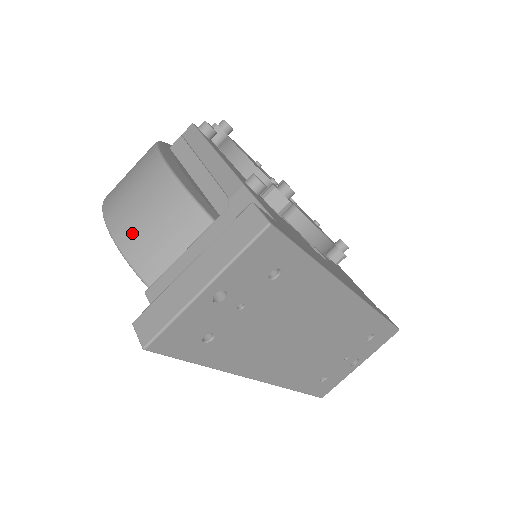
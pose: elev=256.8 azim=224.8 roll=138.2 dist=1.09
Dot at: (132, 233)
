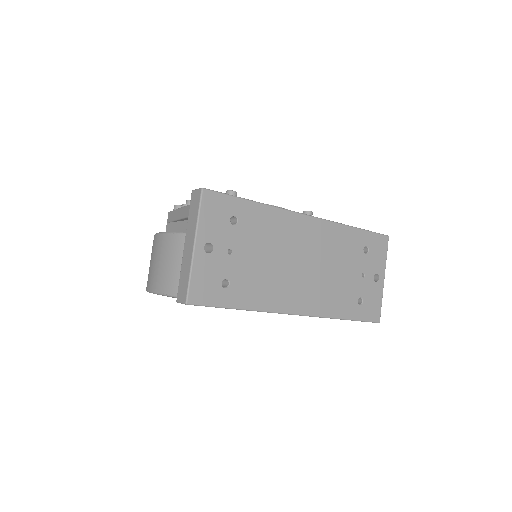
Dot at: (163, 279)
